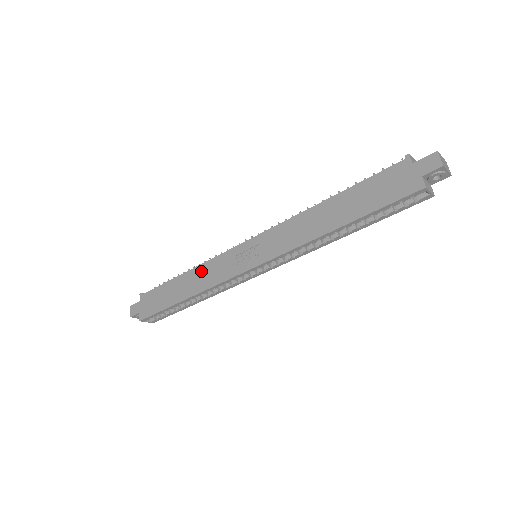
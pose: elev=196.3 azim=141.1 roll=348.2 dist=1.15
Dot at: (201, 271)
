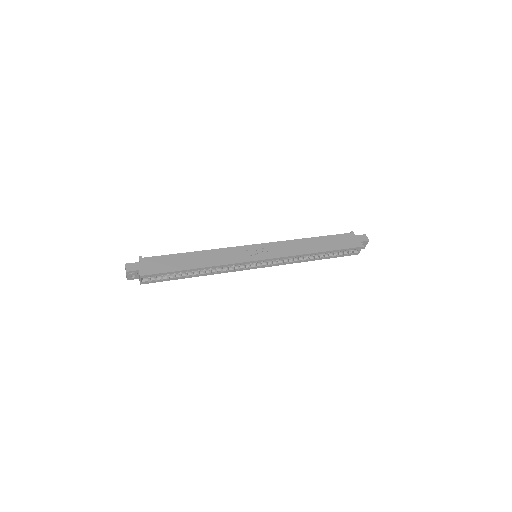
Dot at: (213, 253)
